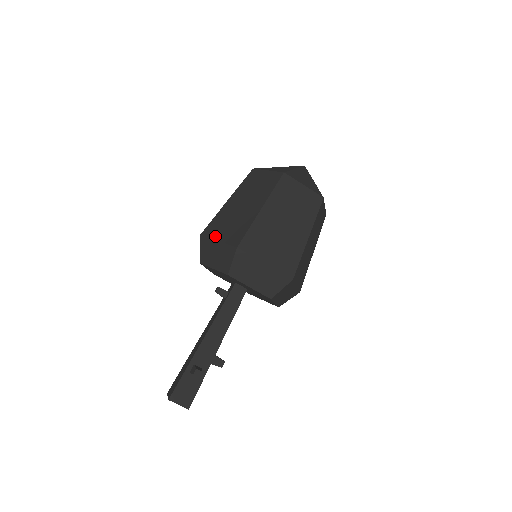
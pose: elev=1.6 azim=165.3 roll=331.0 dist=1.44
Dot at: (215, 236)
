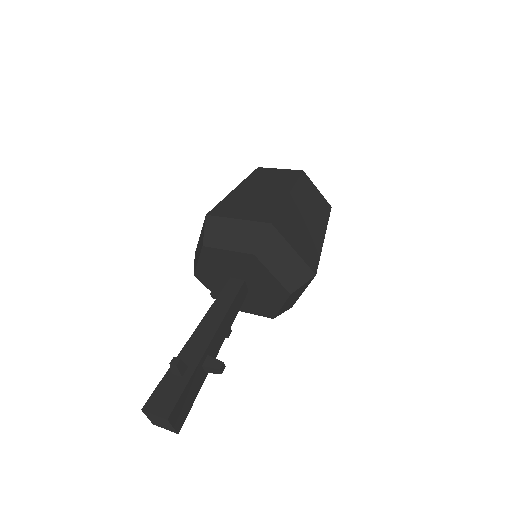
Dot at: occluded
